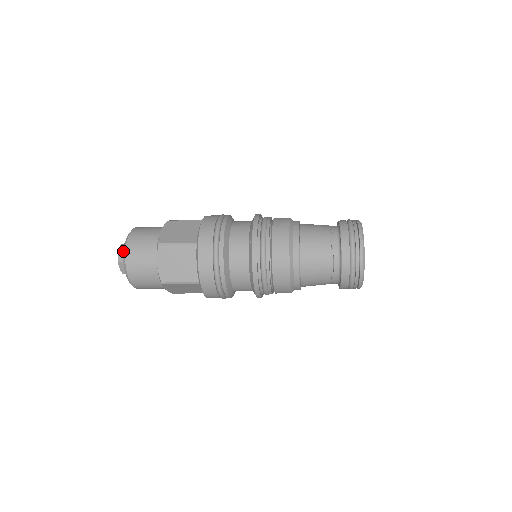
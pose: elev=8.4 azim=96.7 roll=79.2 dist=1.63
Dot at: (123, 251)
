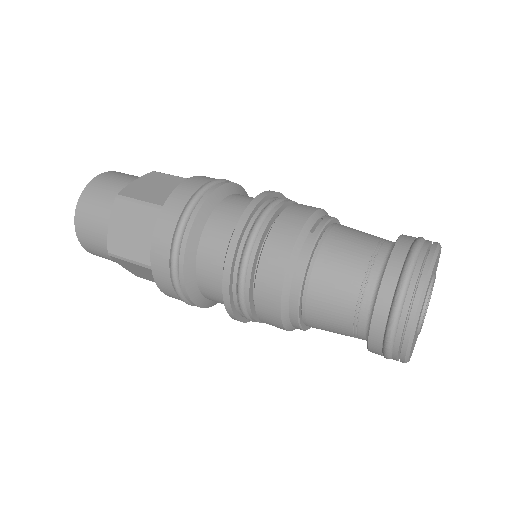
Dot at: occluded
